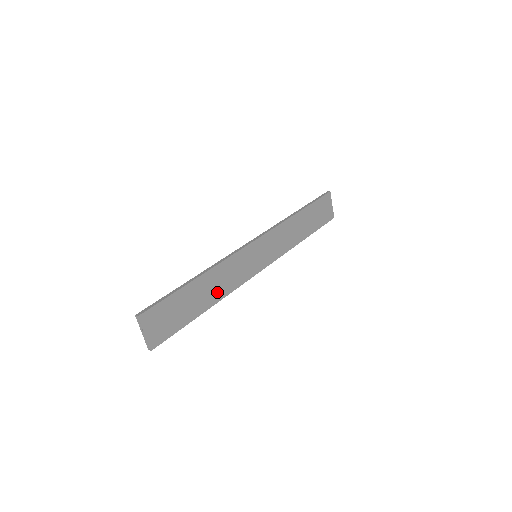
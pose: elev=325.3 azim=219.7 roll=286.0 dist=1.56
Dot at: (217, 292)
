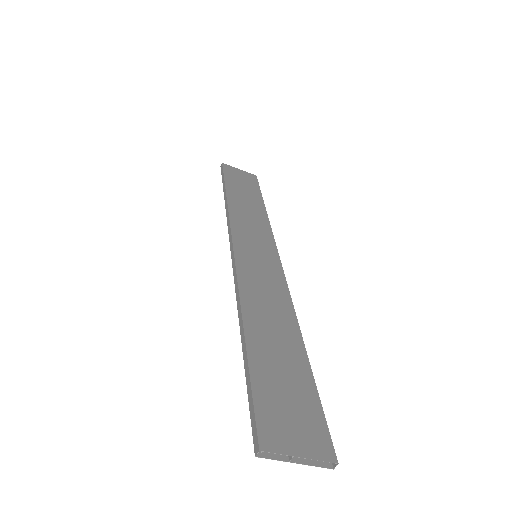
Dot at: (282, 320)
